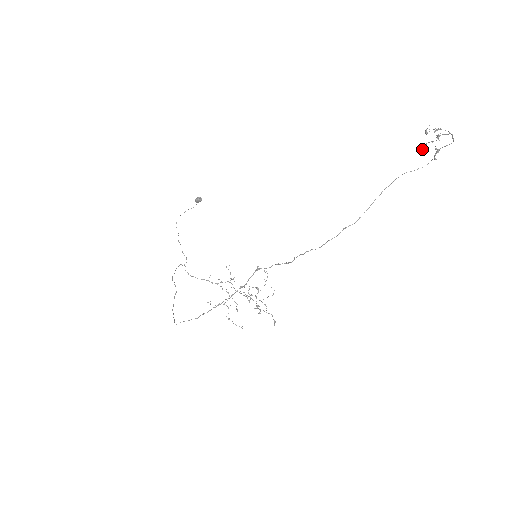
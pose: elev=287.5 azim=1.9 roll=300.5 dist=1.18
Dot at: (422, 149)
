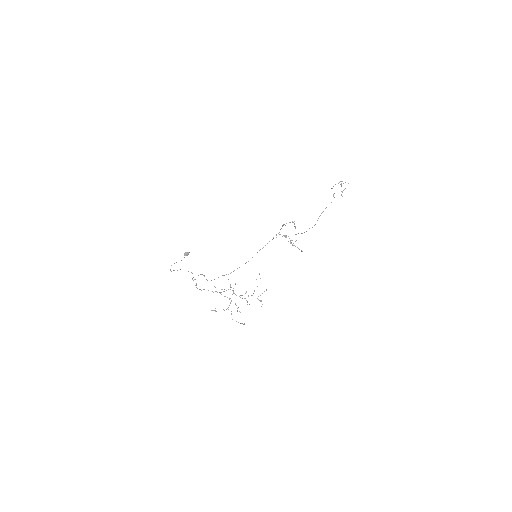
Dot at: (333, 195)
